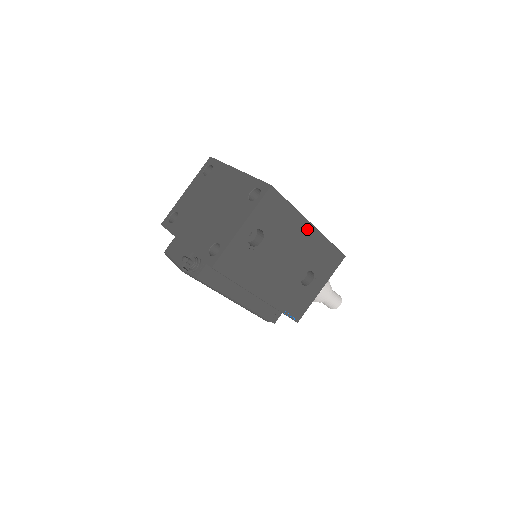
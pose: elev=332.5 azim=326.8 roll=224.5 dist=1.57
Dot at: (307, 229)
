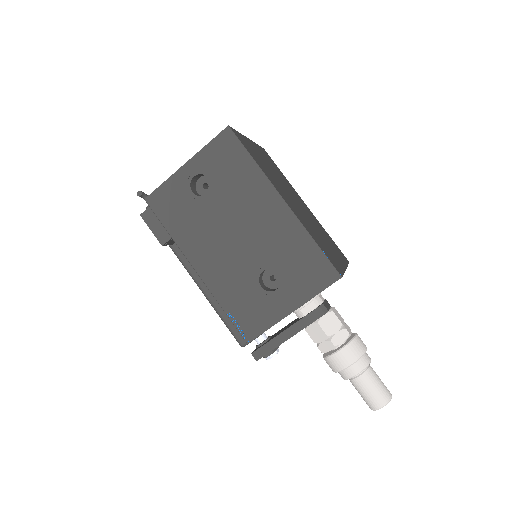
Dot at: (275, 203)
